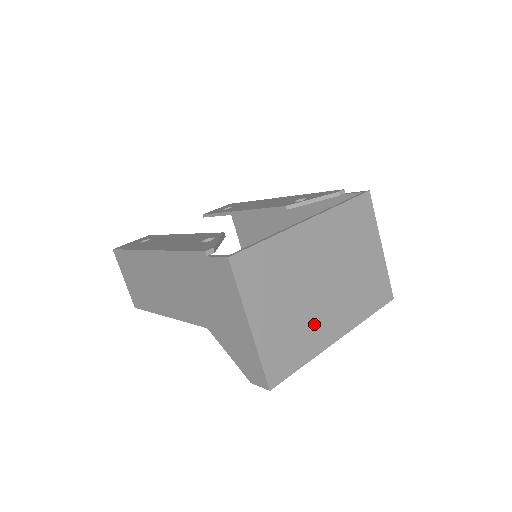
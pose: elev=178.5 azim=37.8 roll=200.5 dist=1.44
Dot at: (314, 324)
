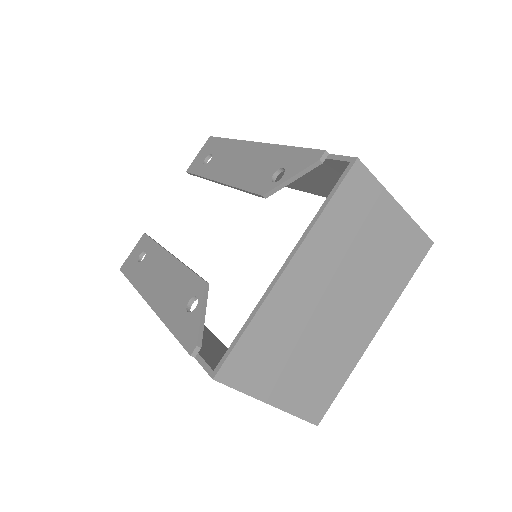
Dot at: (341, 346)
